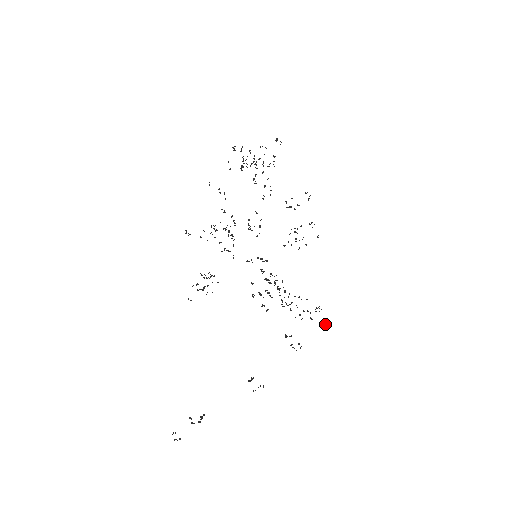
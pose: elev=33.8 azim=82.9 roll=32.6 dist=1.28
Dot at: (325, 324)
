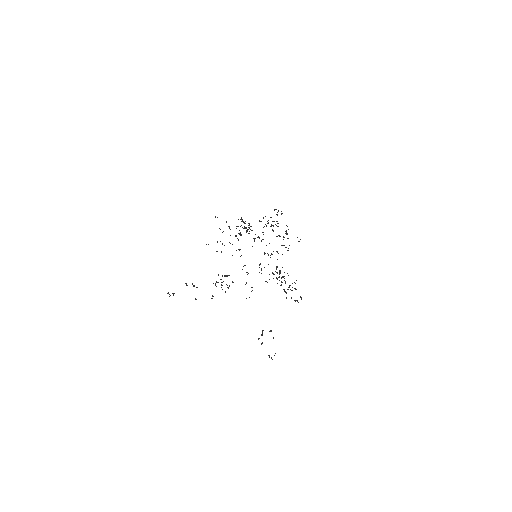
Dot at: occluded
